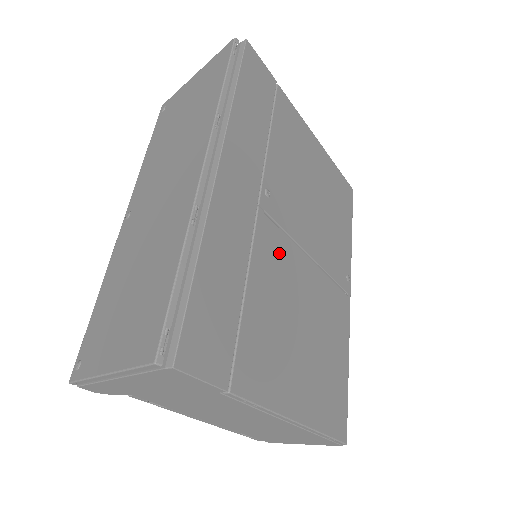
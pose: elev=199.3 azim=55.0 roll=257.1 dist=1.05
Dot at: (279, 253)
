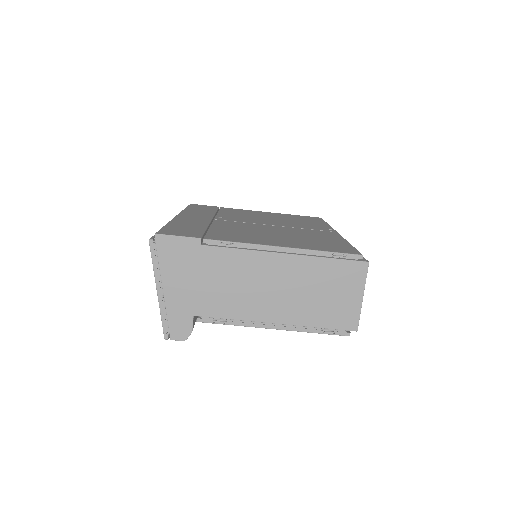
Dot at: (239, 225)
